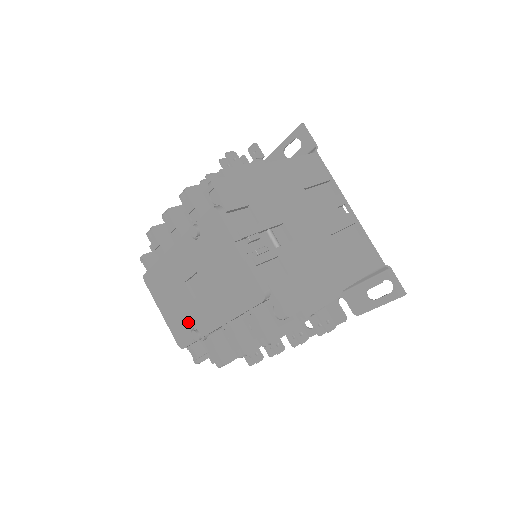
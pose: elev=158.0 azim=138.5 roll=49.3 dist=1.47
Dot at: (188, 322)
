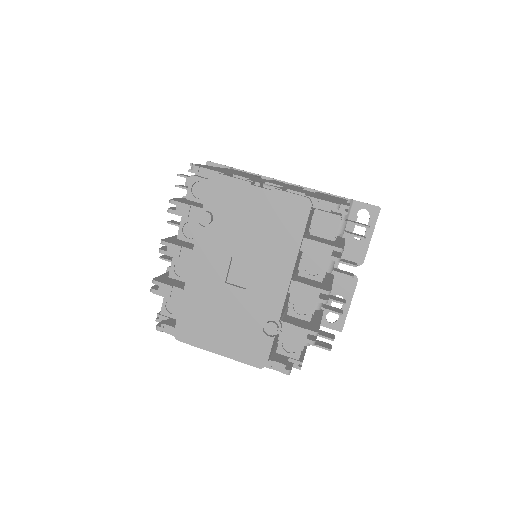
Dot at: (254, 324)
